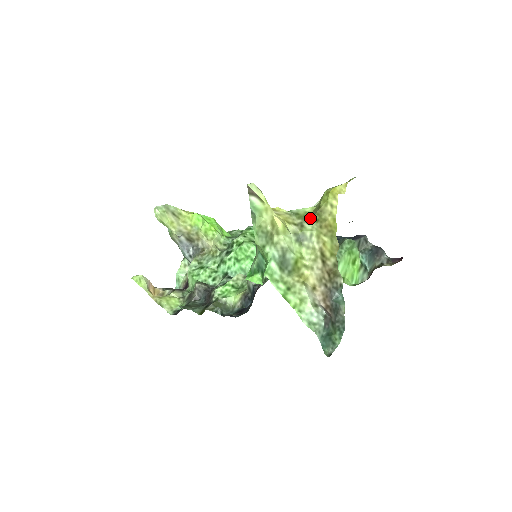
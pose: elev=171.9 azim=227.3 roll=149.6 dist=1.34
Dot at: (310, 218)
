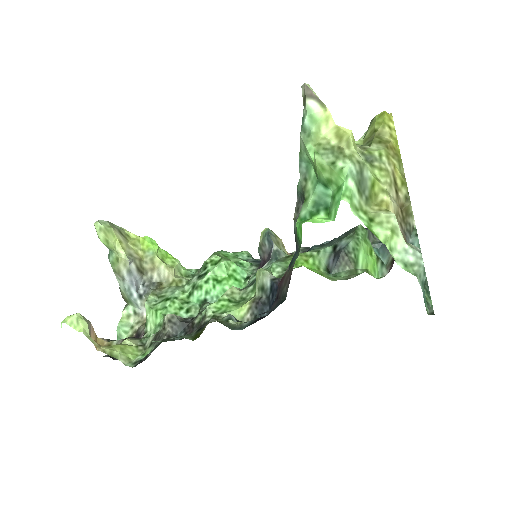
Dot at: (367, 143)
